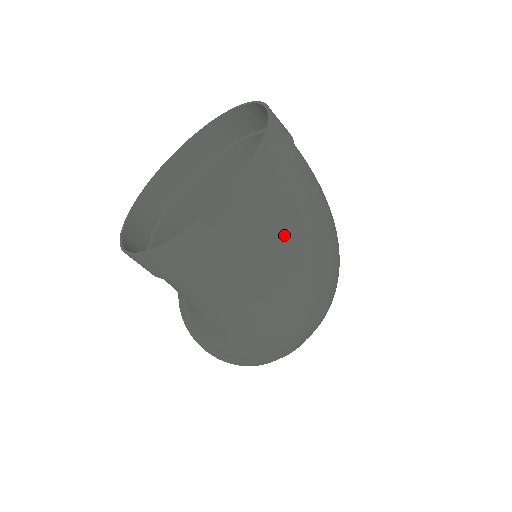
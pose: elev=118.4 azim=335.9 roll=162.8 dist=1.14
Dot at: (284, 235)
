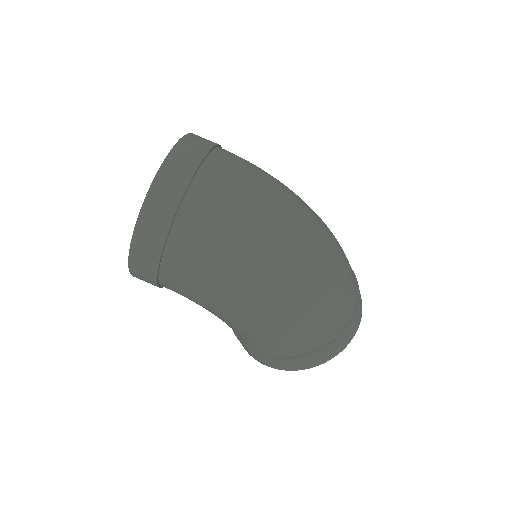
Dot at: (213, 206)
